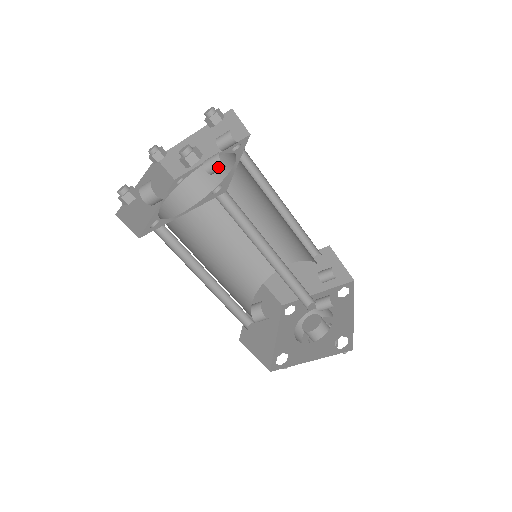
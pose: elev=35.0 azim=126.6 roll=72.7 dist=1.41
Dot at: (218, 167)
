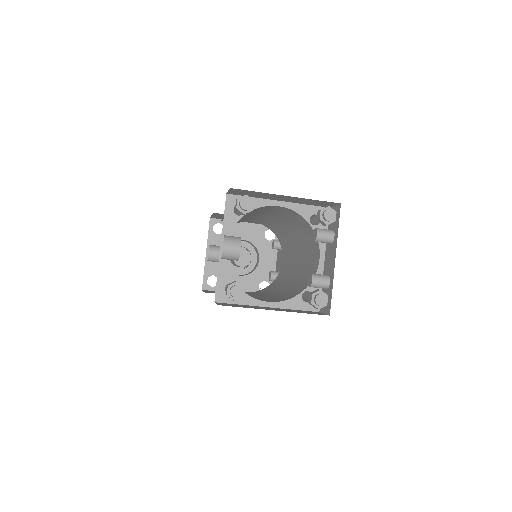
Dot at: (320, 287)
